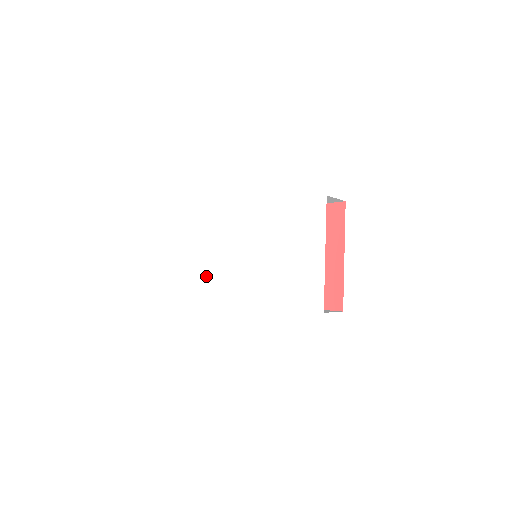
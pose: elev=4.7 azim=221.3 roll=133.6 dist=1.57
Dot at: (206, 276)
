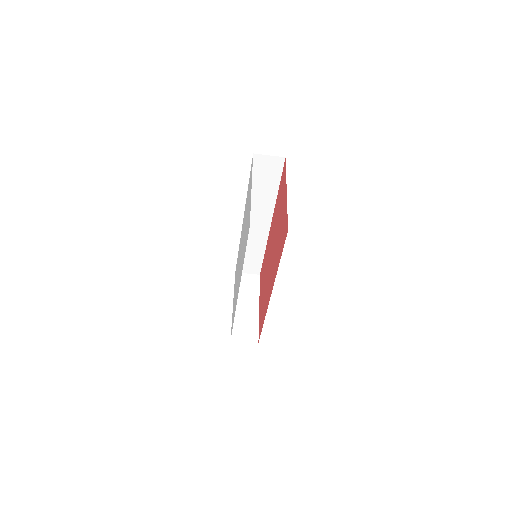
Dot at: occluded
